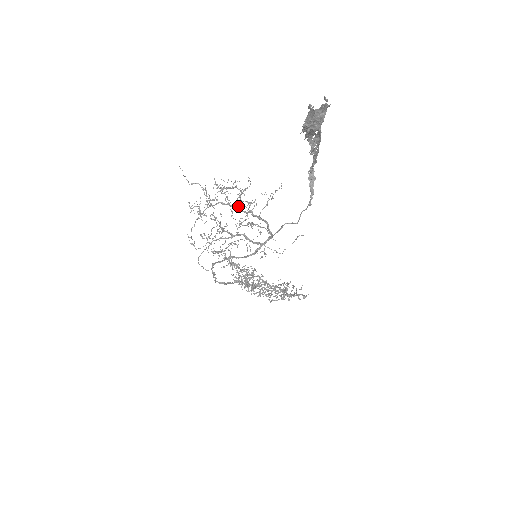
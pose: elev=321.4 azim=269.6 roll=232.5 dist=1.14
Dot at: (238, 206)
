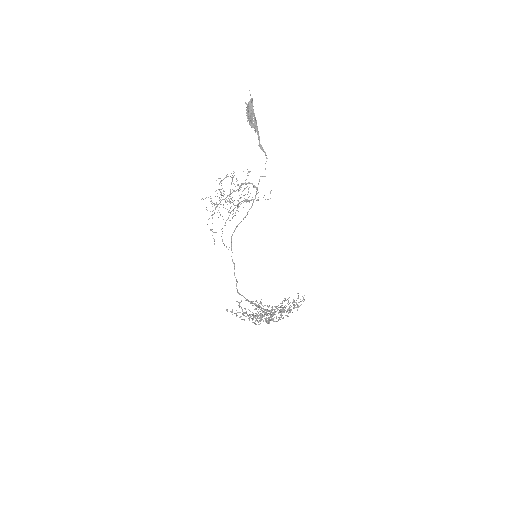
Dot at: occluded
